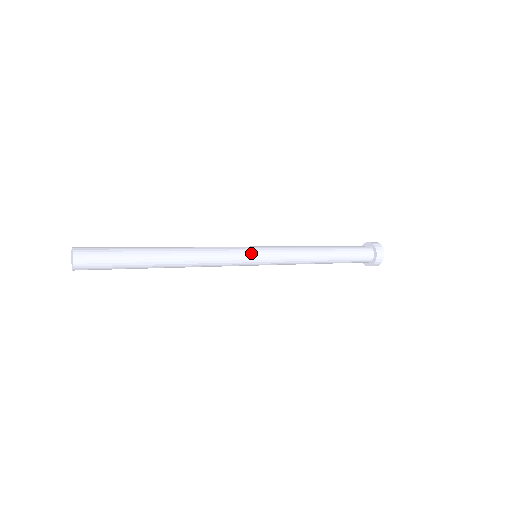
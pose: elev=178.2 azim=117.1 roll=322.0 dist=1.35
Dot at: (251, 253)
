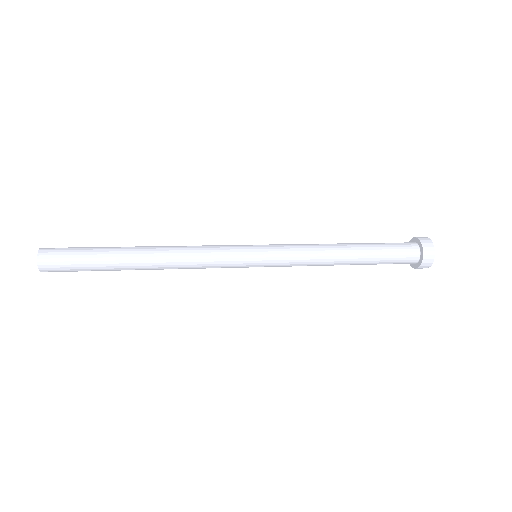
Dot at: (246, 255)
